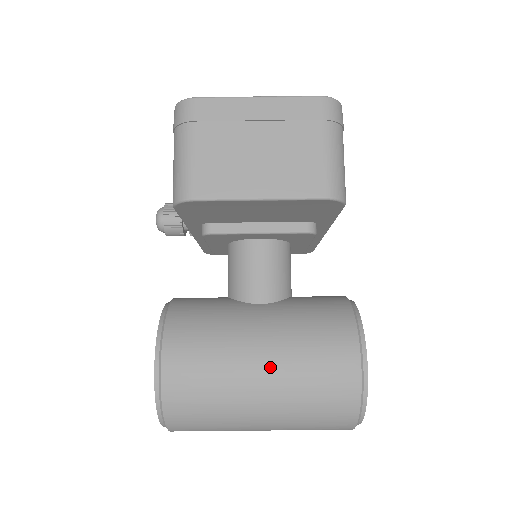
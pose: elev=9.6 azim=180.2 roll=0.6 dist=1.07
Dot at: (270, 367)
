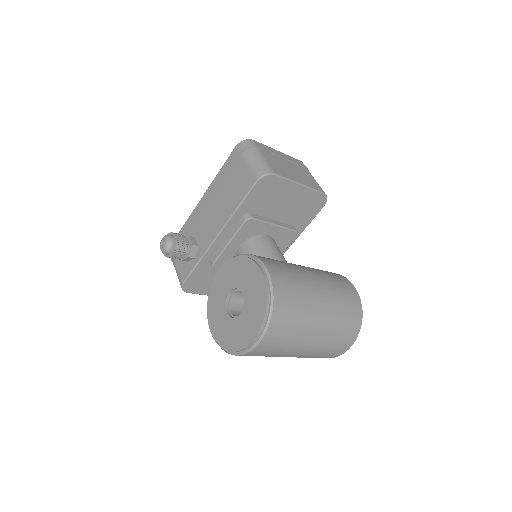
Dot at: (319, 280)
